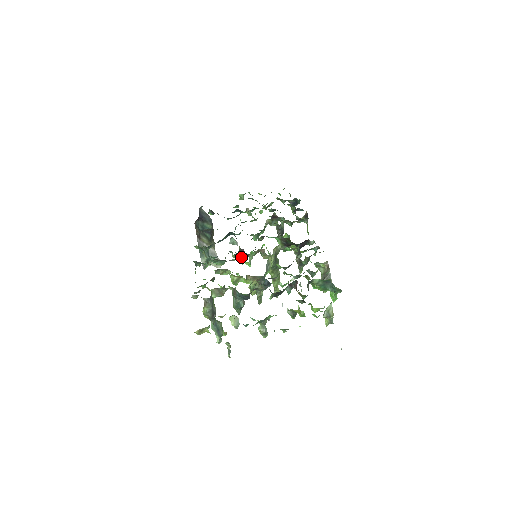
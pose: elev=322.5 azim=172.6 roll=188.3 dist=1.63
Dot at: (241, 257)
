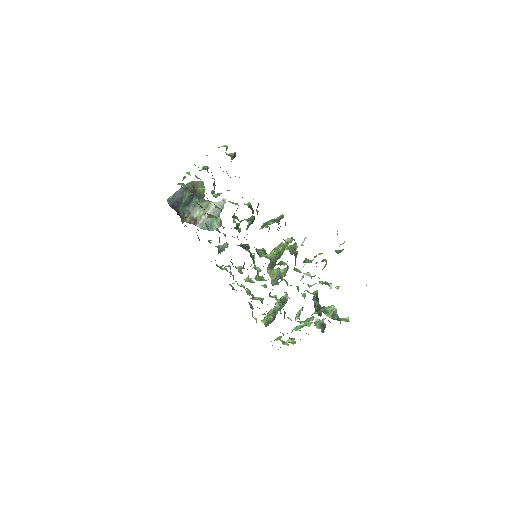
Dot at: occluded
